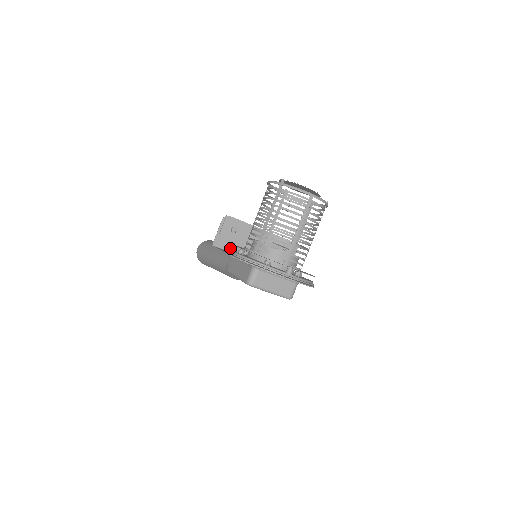
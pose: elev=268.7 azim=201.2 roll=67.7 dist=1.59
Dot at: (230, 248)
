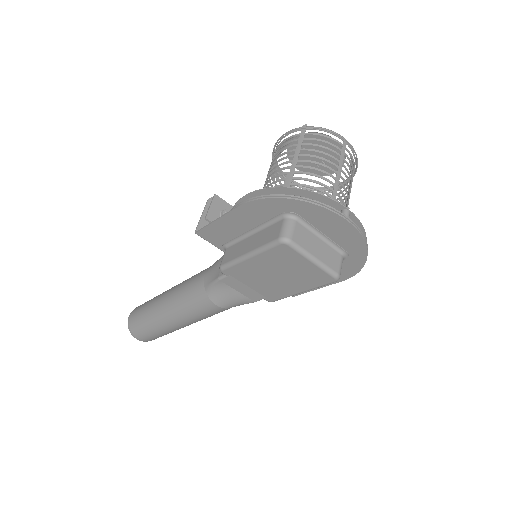
Dot at: occluded
